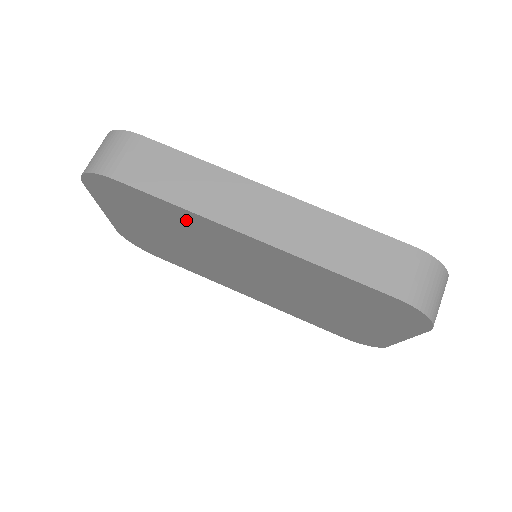
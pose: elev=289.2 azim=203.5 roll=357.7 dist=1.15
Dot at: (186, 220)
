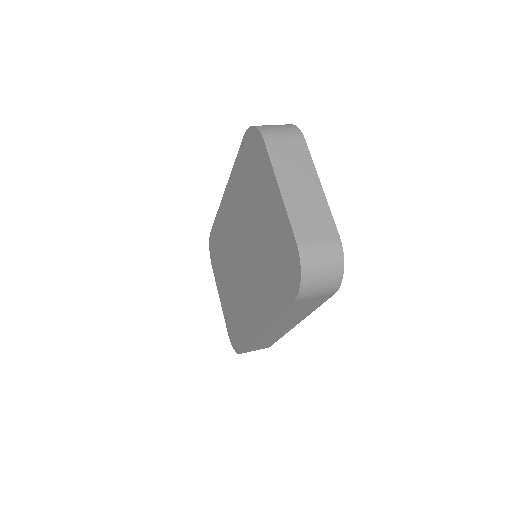
Dot at: (221, 227)
